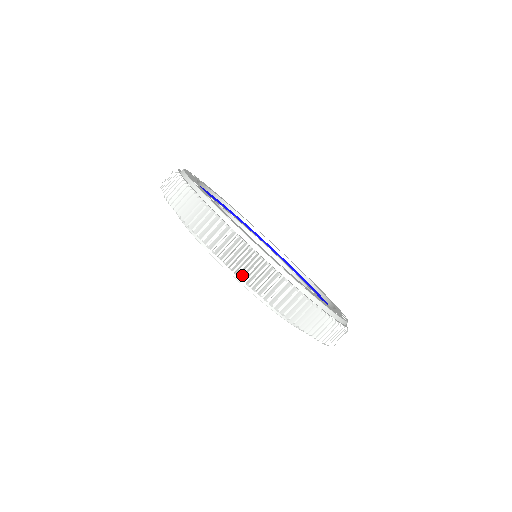
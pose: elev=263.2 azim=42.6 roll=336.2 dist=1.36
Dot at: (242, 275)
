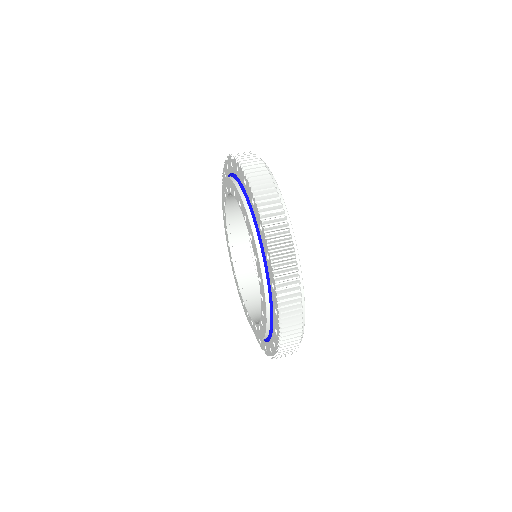
Dot at: occluded
